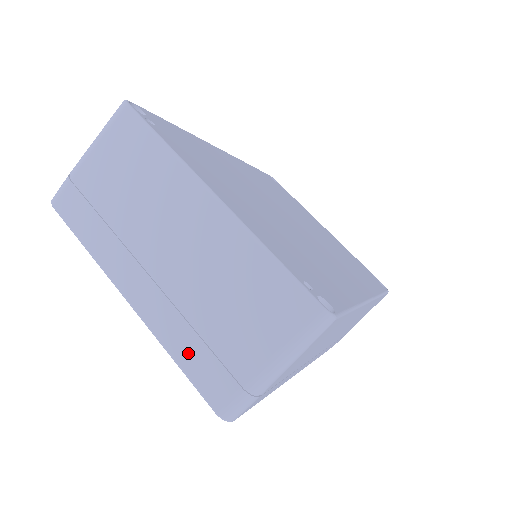
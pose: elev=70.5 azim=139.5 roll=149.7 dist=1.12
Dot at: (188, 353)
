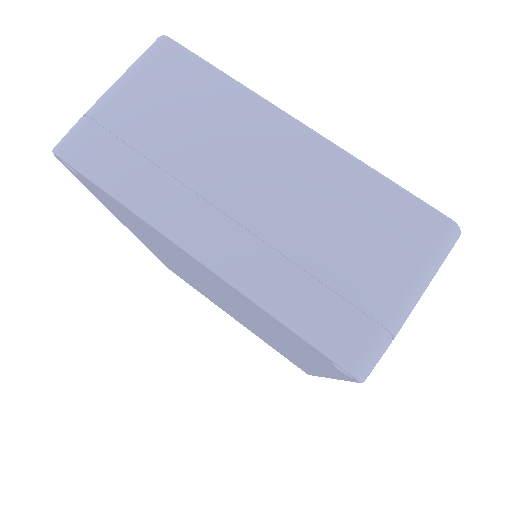
Dot at: (297, 302)
